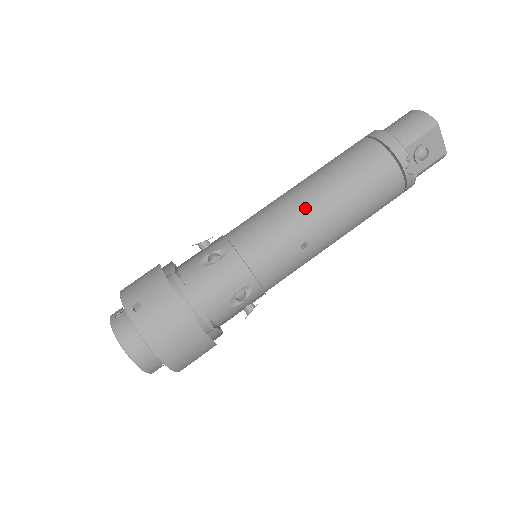
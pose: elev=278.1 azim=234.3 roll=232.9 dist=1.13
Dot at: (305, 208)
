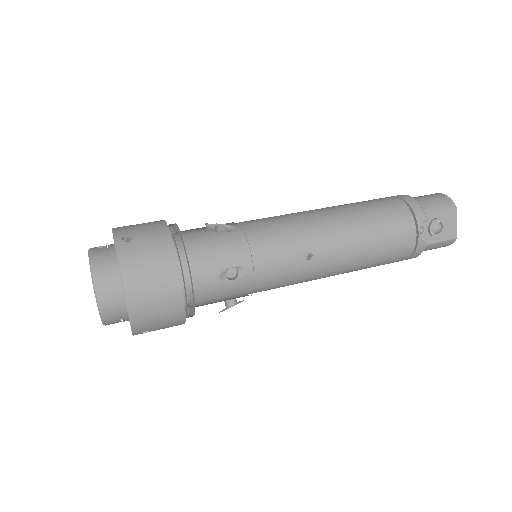
Dot at: (321, 223)
